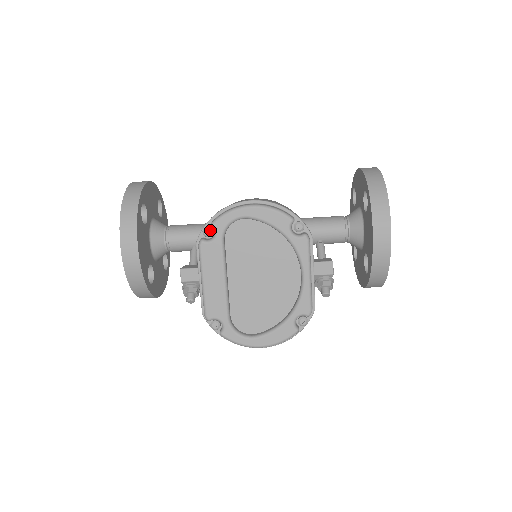
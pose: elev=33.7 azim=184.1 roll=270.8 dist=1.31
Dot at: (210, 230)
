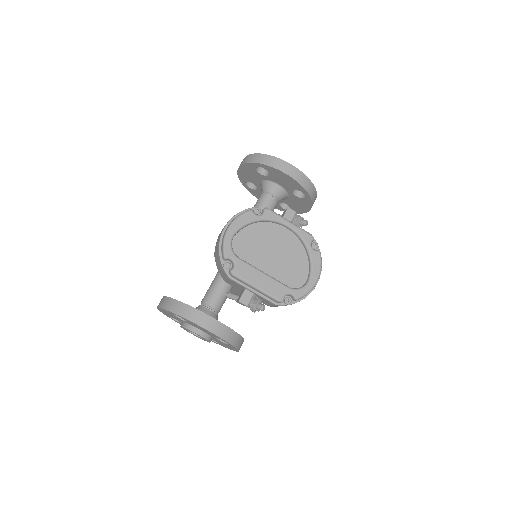
Dot at: (227, 263)
